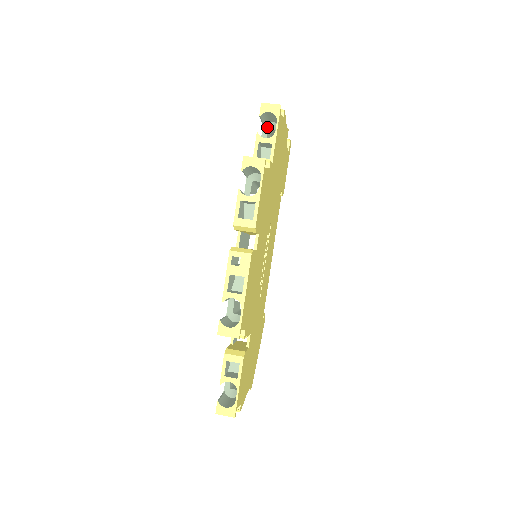
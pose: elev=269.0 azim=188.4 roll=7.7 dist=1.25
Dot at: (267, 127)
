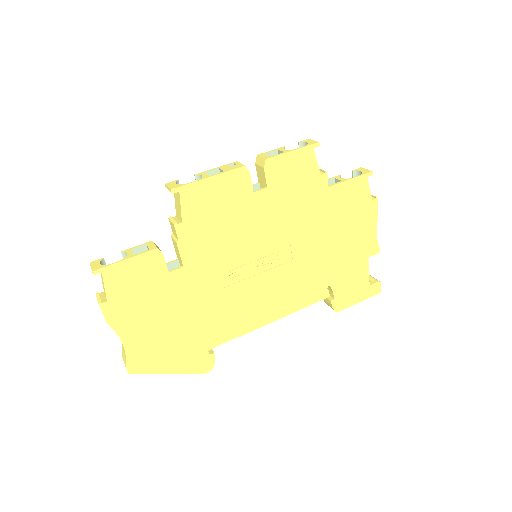
Dot at: occluded
